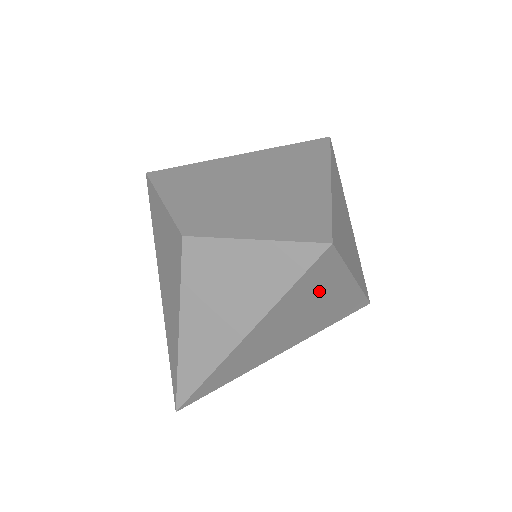
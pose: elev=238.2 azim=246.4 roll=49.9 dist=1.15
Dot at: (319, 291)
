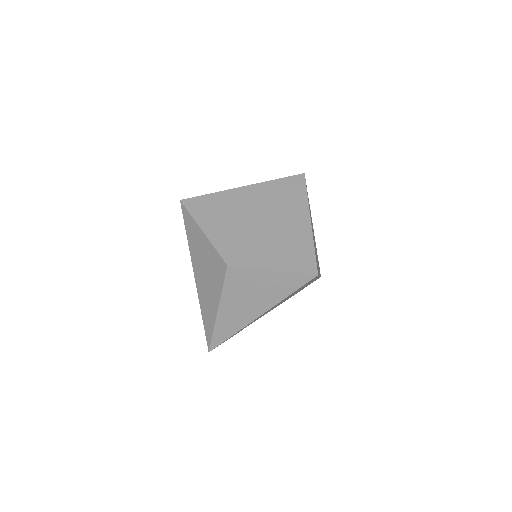
Dot at: occluded
